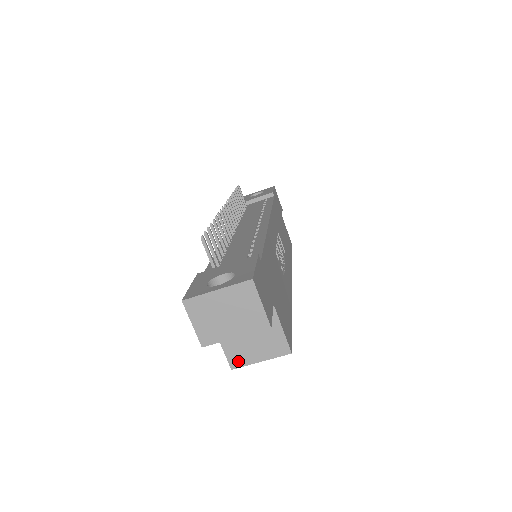
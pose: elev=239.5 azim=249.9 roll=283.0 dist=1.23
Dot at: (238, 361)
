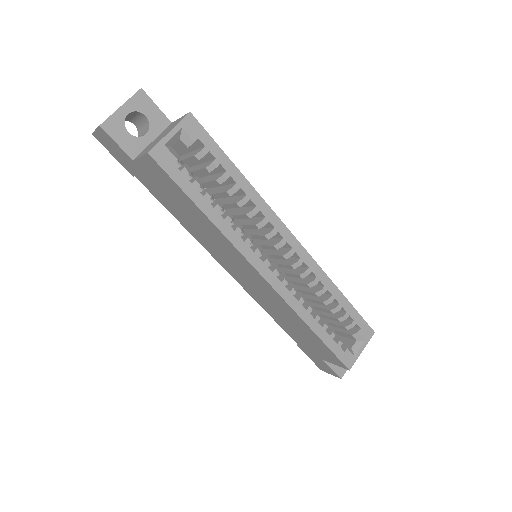
Dot at: (152, 148)
